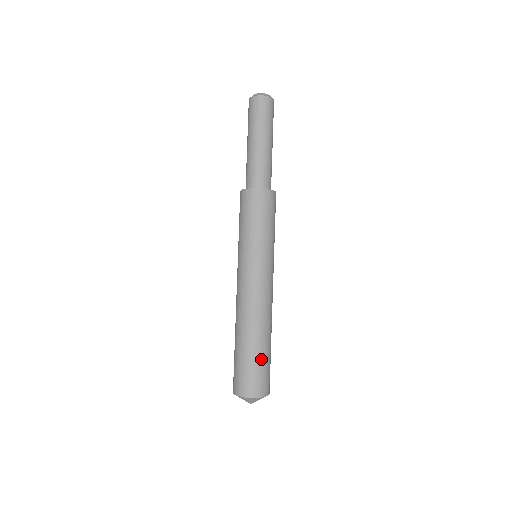
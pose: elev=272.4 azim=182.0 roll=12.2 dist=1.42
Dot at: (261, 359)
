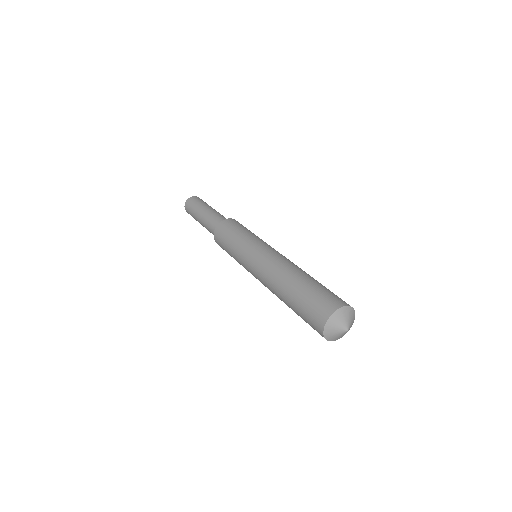
Dot at: (315, 286)
